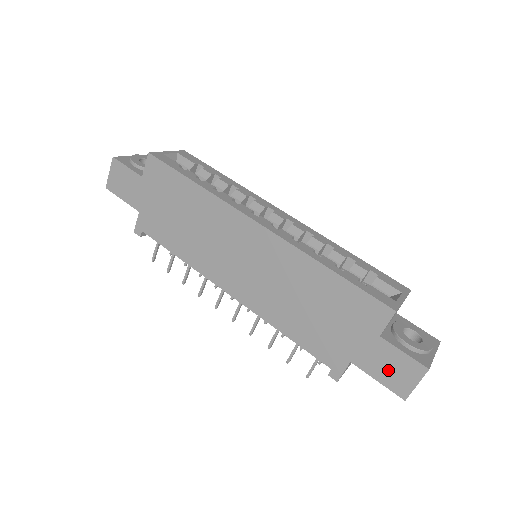
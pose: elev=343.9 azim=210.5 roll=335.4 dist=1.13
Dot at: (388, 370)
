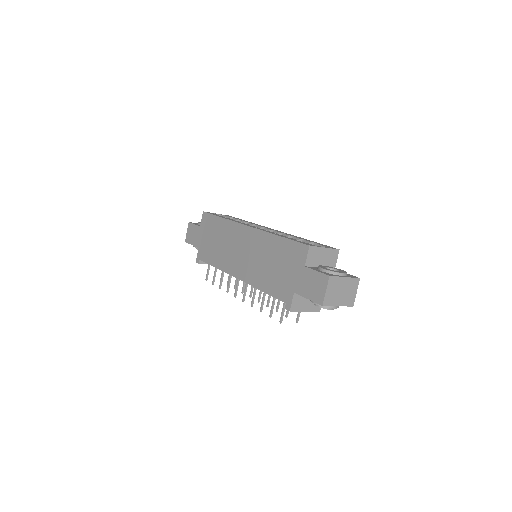
Dot at: (311, 288)
